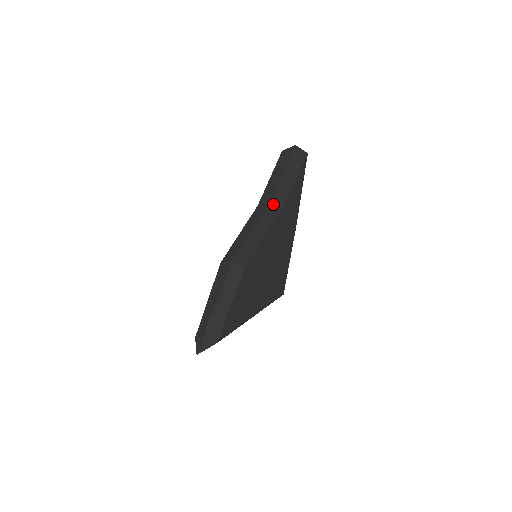
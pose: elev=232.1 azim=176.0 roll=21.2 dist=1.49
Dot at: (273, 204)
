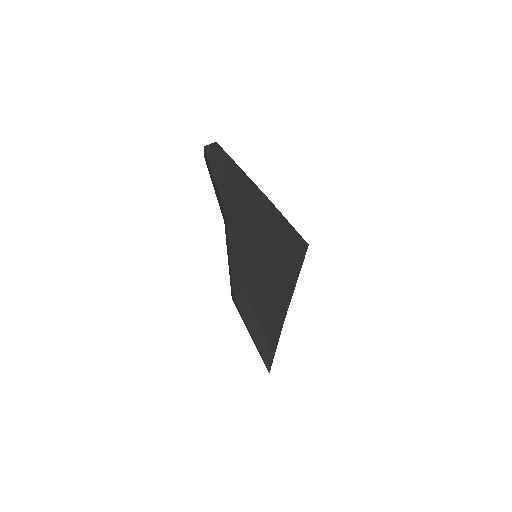
Dot at: (228, 213)
